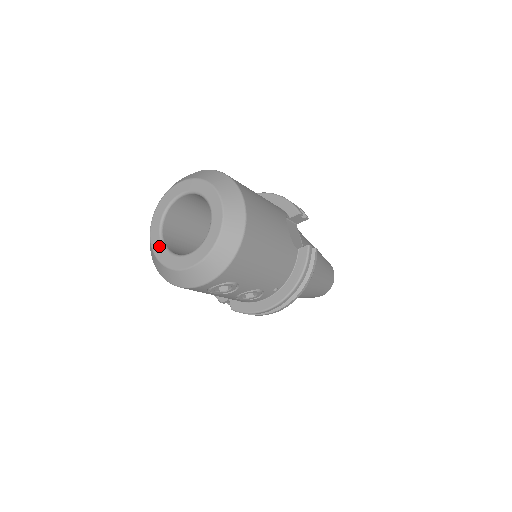
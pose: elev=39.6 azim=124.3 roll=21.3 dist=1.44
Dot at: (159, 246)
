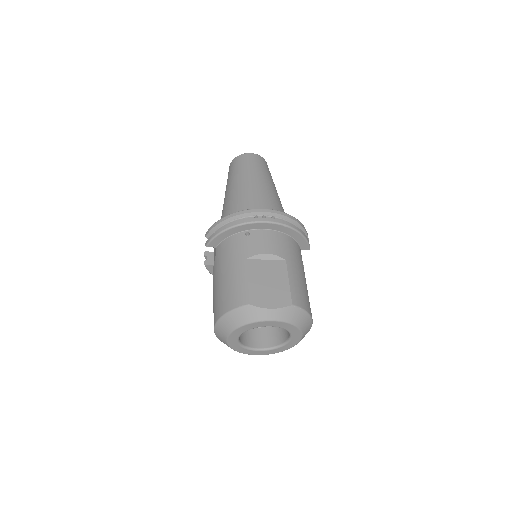
Dot at: (235, 343)
